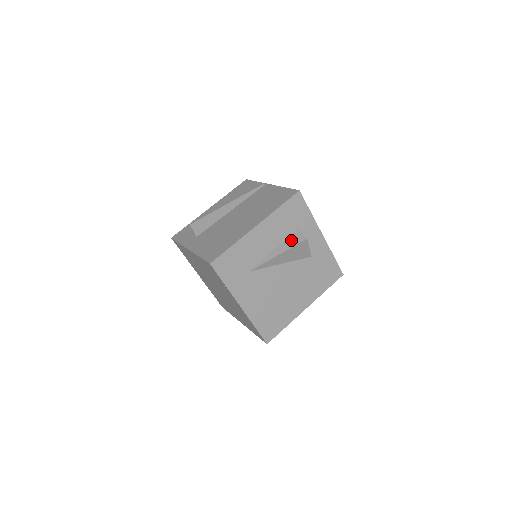
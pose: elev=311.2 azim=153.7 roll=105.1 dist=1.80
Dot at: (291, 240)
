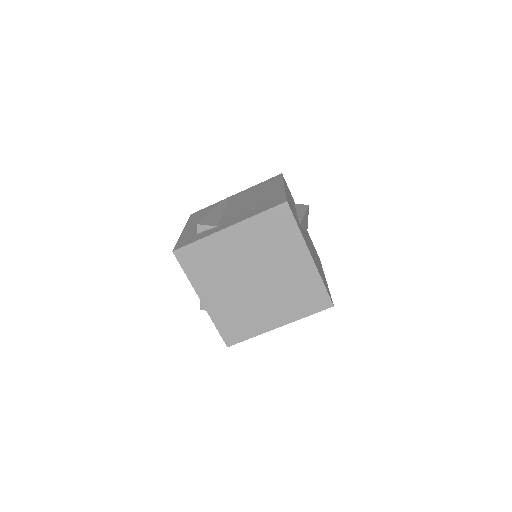
Dot at: (300, 208)
